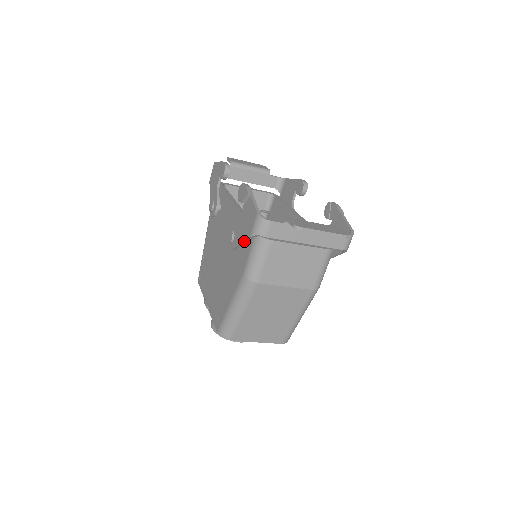
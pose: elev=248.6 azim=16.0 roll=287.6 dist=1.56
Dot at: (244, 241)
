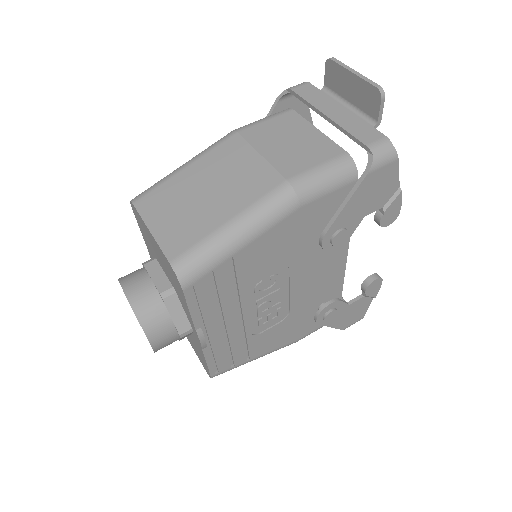
Dot at: occluded
